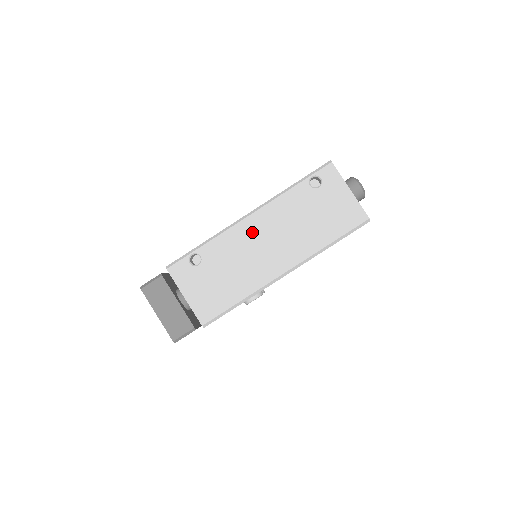
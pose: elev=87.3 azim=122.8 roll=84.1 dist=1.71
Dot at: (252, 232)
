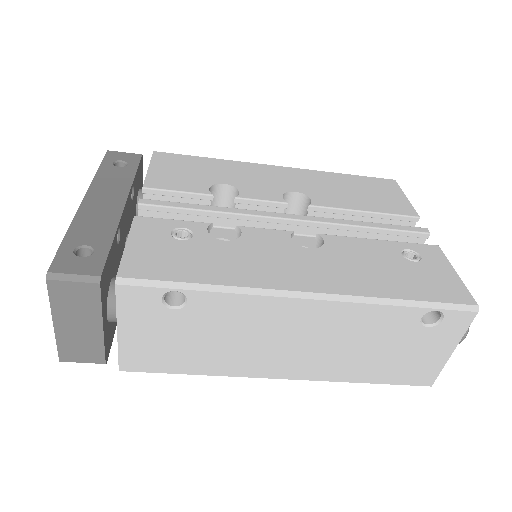
Dot at: (290, 319)
